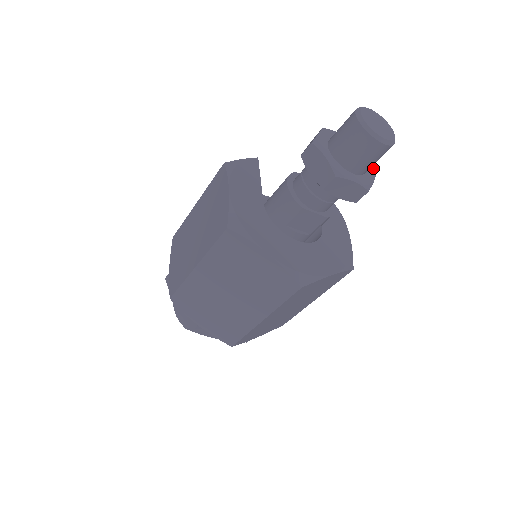
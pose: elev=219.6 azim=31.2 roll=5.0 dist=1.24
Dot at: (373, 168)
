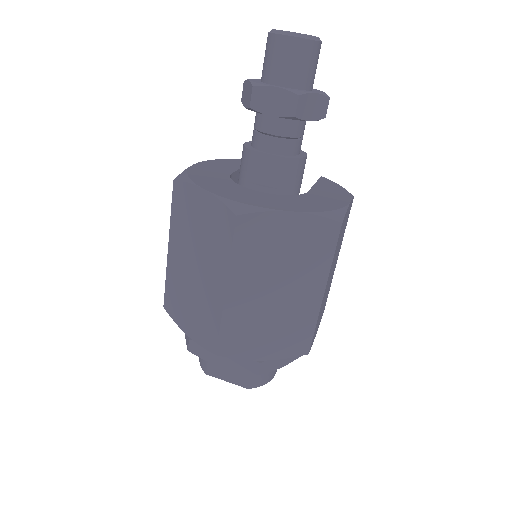
Dot at: (324, 93)
